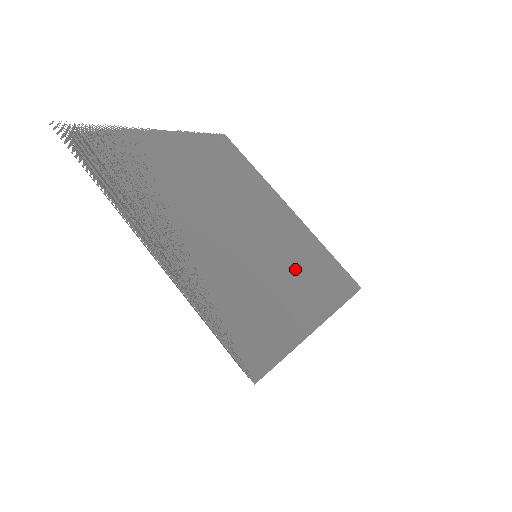
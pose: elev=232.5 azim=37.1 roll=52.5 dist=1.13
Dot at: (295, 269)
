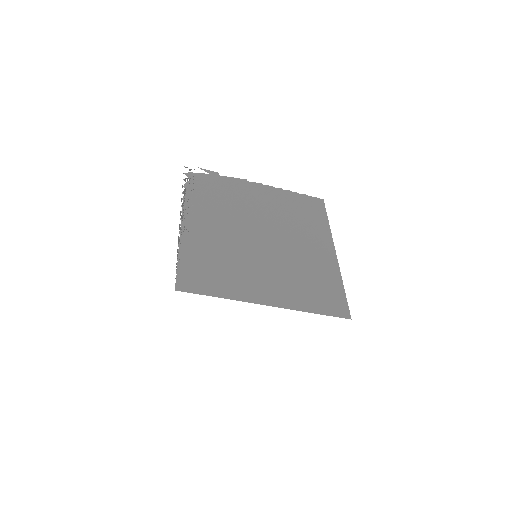
Dot at: (285, 276)
